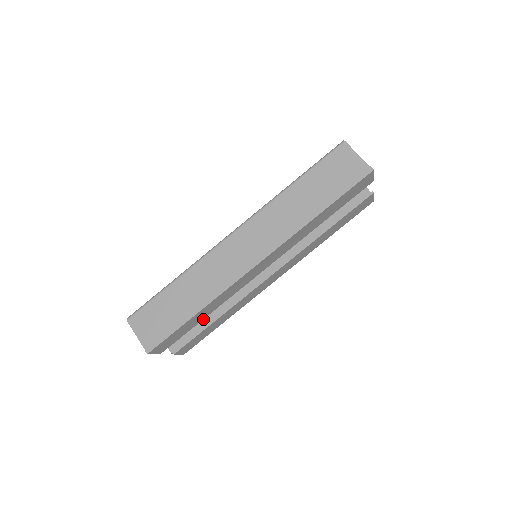
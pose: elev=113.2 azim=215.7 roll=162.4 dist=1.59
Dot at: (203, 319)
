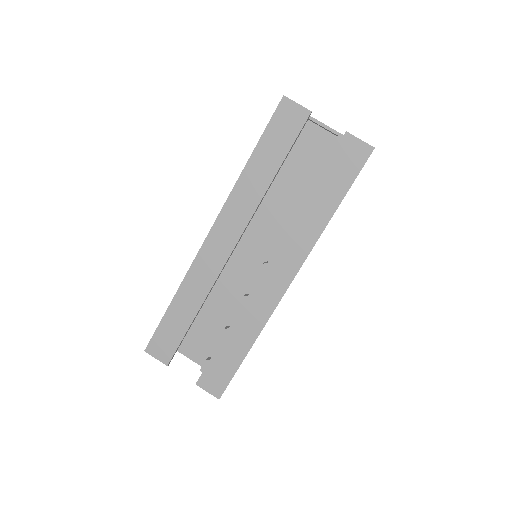
Dot at: occluded
